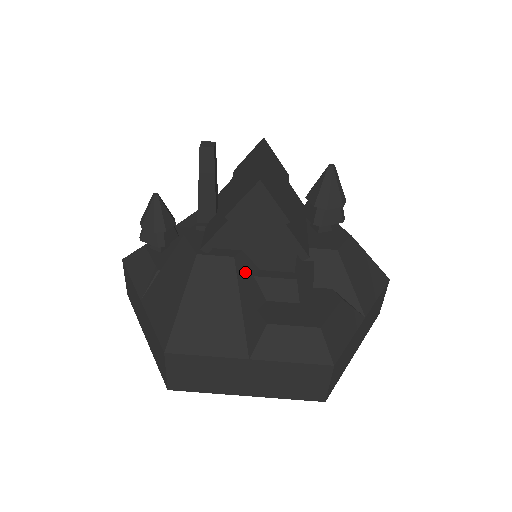
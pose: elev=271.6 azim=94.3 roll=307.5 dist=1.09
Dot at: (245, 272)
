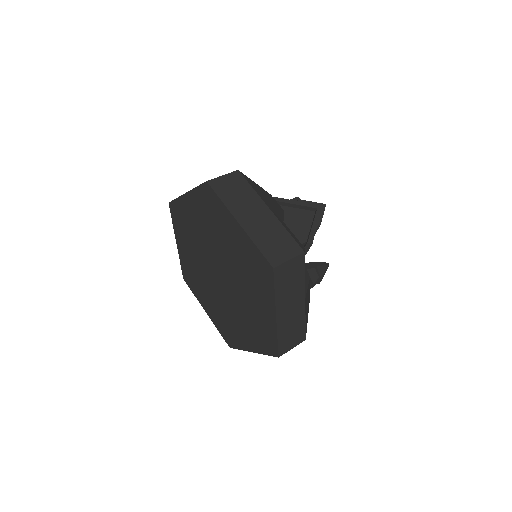
Dot at: (281, 218)
